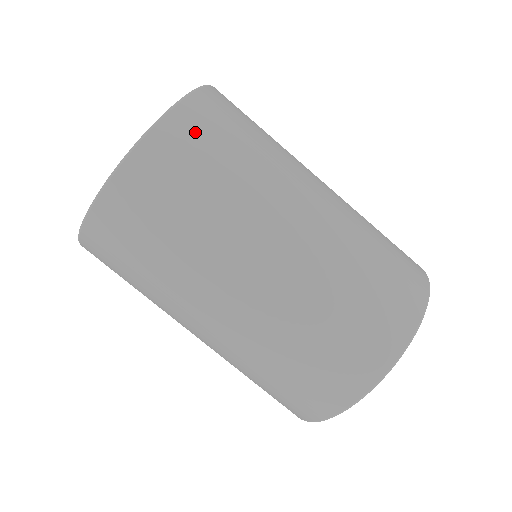
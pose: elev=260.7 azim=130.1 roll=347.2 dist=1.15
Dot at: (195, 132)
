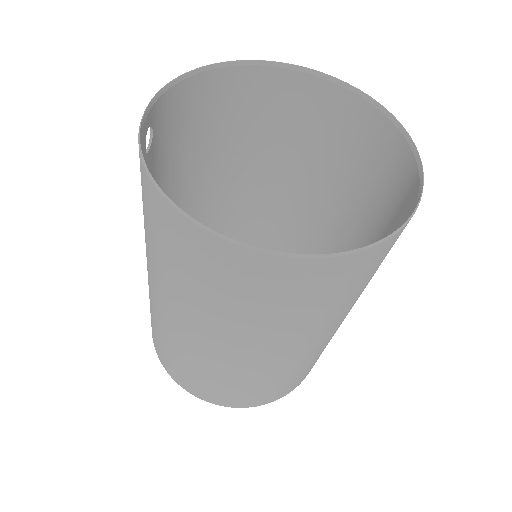
Dot at: (320, 281)
